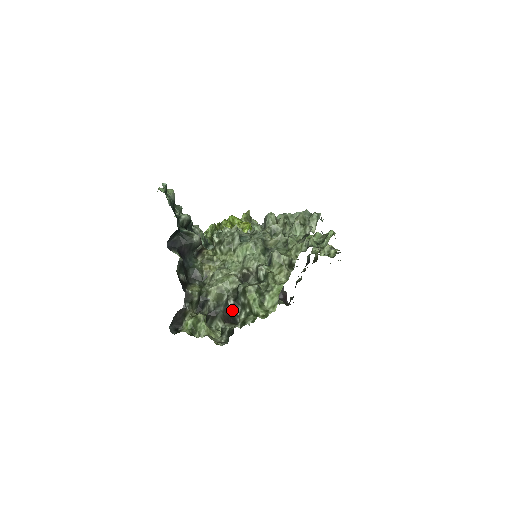
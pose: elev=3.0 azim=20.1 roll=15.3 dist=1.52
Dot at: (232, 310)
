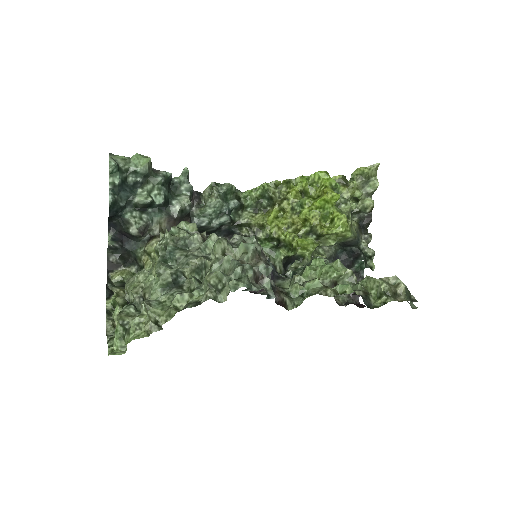
Dot at: occluded
